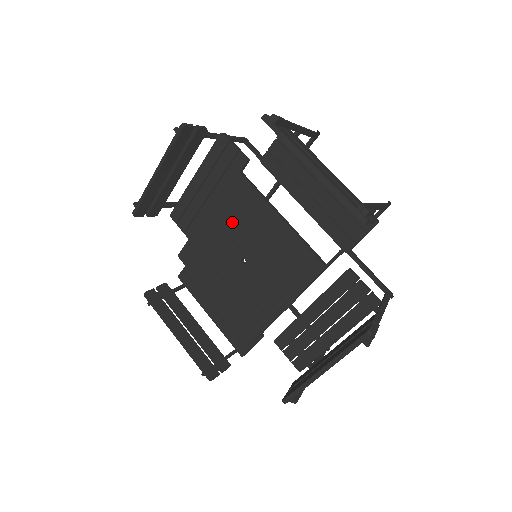
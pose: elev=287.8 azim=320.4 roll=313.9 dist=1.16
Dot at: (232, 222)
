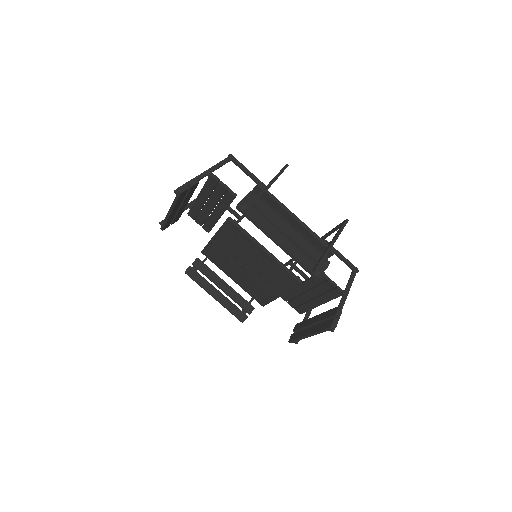
Dot at: (233, 245)
